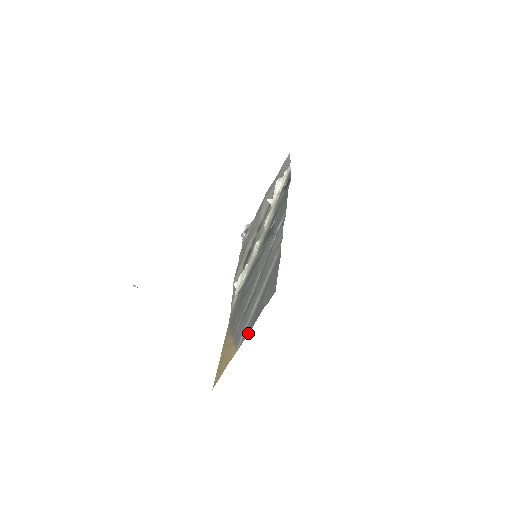
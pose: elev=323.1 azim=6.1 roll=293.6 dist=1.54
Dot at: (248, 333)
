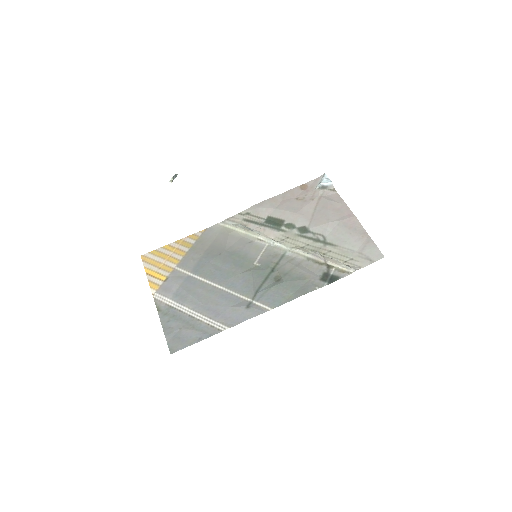
Dot at: (159, 312)
